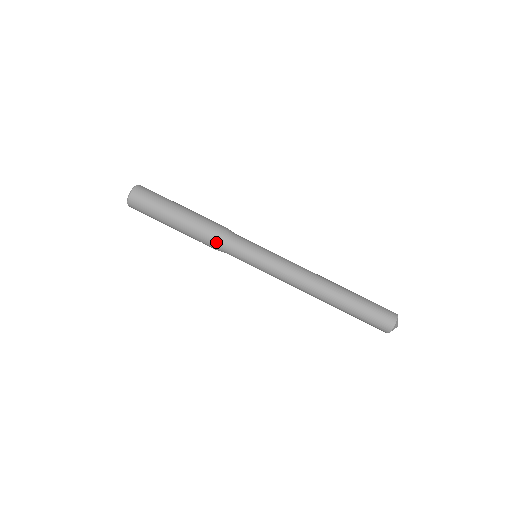
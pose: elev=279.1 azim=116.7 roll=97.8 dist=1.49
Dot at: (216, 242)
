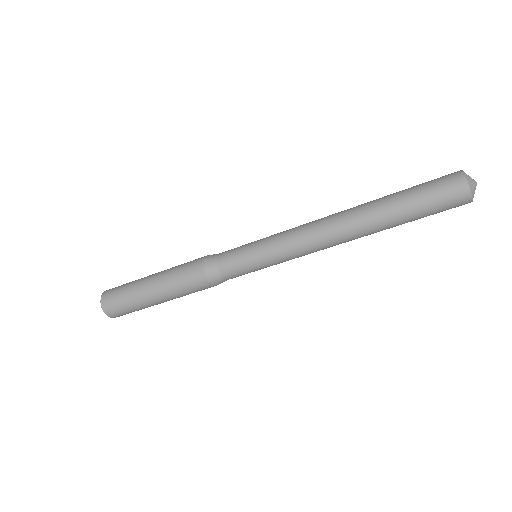
Dot at: (205, 279)
